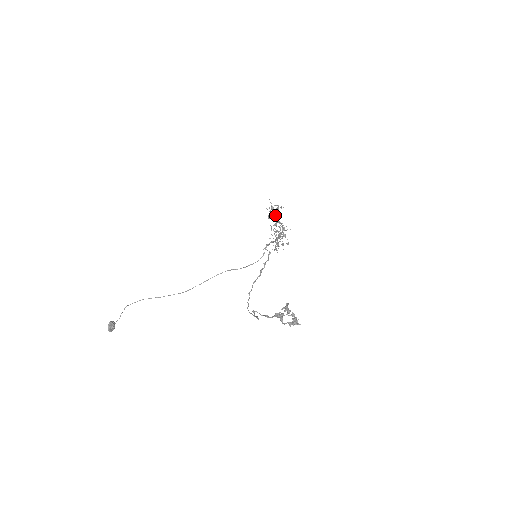
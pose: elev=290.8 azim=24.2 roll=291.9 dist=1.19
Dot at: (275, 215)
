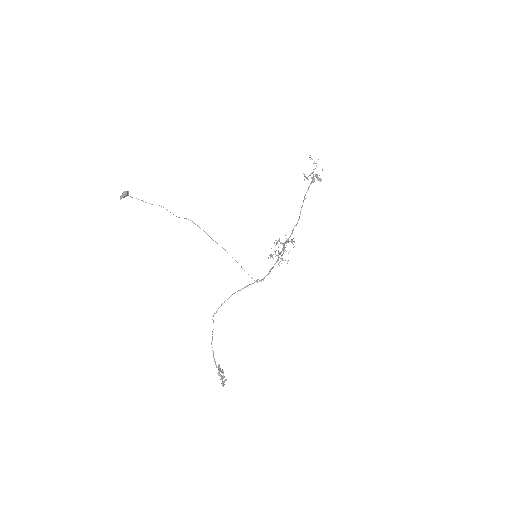
Dot at: (310, 183)
